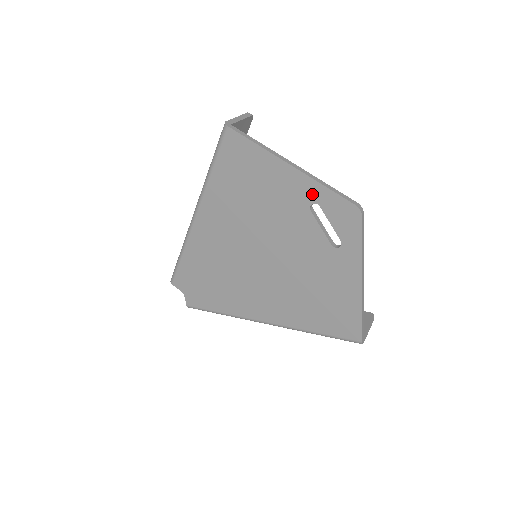
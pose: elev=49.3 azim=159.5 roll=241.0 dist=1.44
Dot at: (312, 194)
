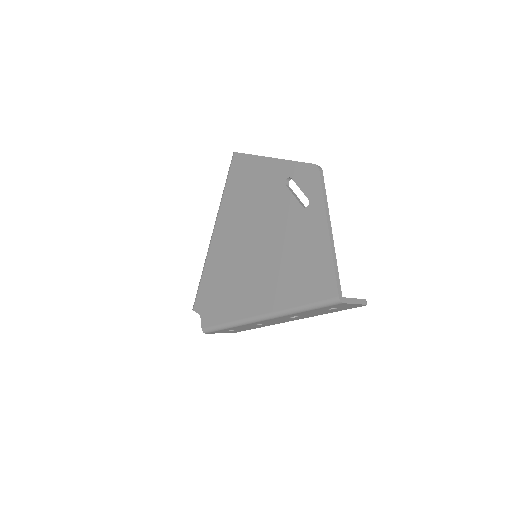
Dot at: (286, 171)
